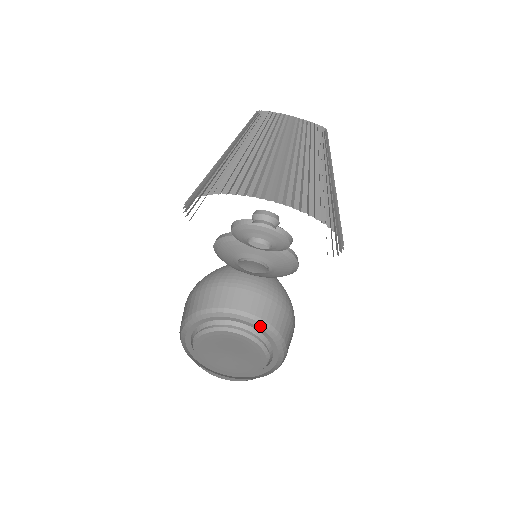
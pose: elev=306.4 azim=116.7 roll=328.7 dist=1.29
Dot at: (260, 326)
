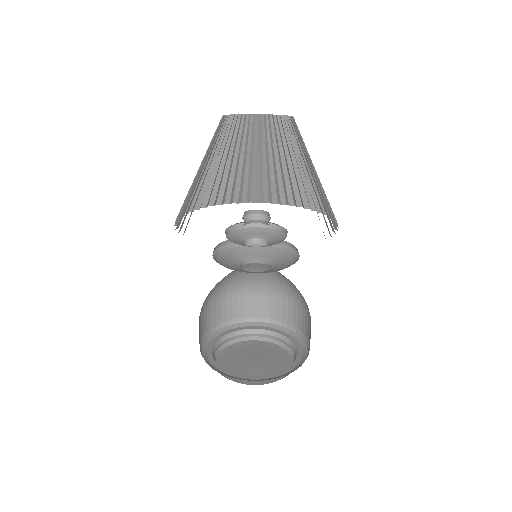
Dot at: (266, 325)
